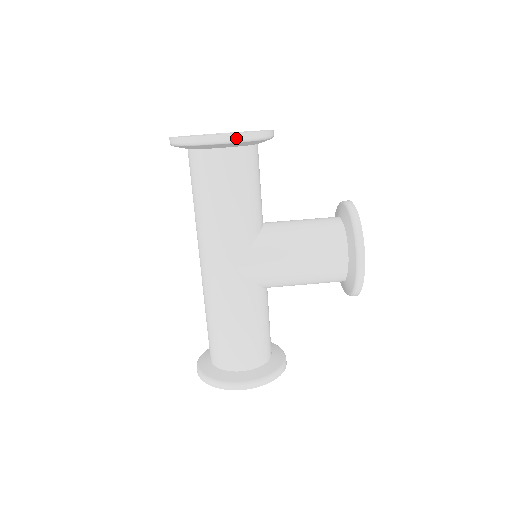
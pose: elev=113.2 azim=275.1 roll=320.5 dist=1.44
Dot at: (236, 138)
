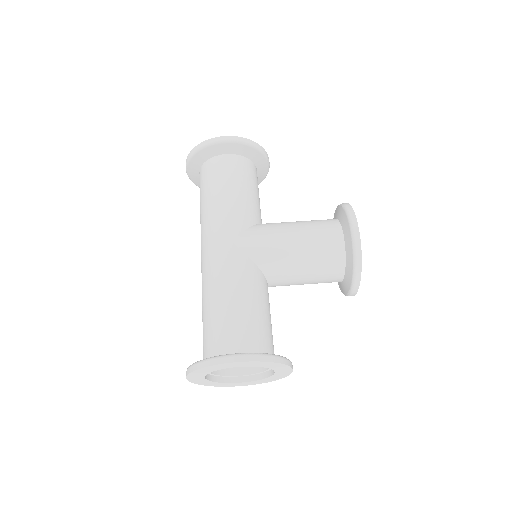
Dot at: (237, 139)
